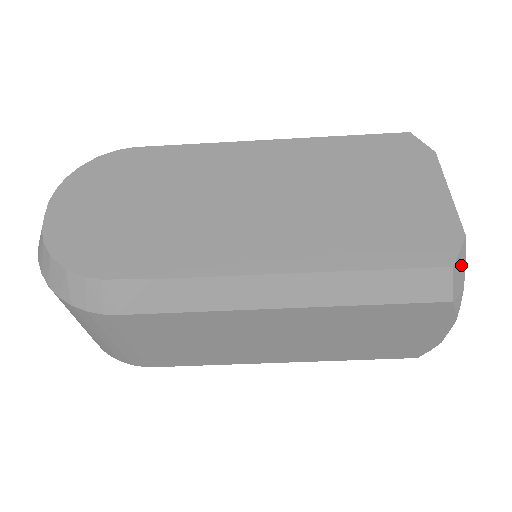
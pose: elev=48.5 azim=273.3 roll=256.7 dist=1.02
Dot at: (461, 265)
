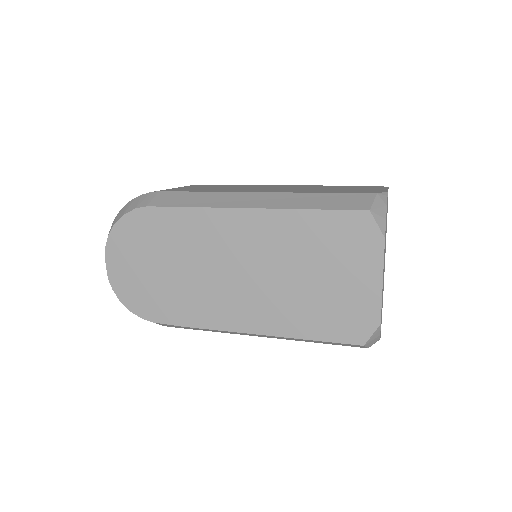
Dot at: (374, 337)
